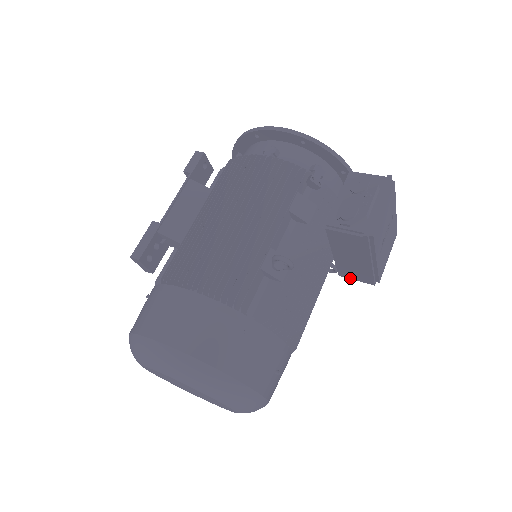
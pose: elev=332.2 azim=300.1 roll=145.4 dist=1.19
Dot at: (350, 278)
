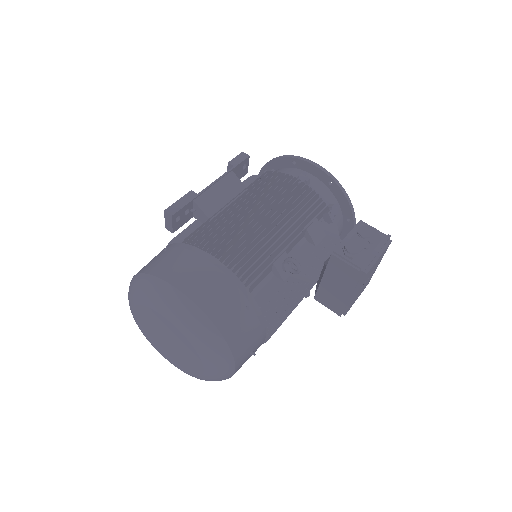
Dot at: (323, 304)
